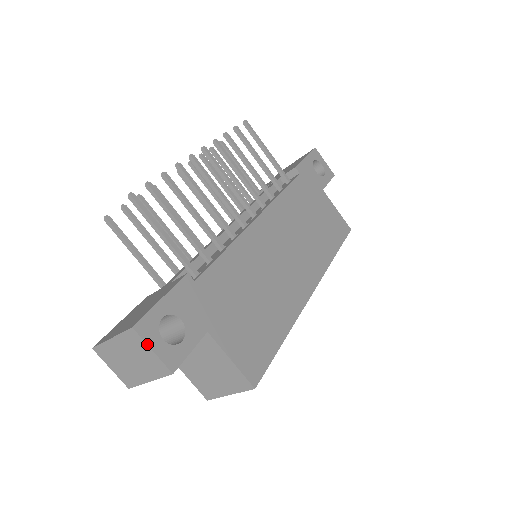
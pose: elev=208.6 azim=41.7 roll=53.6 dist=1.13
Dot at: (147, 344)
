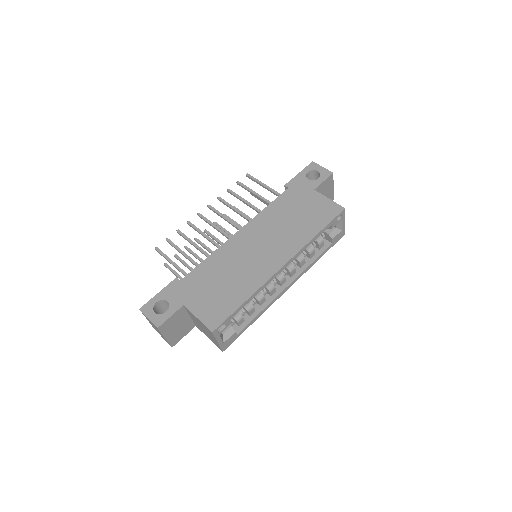
Dot at: (146, 316)
